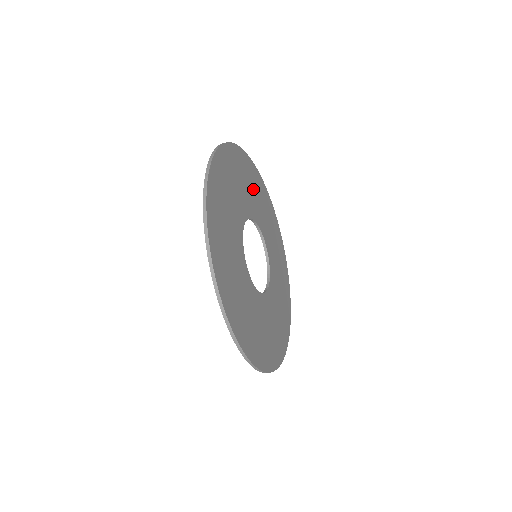
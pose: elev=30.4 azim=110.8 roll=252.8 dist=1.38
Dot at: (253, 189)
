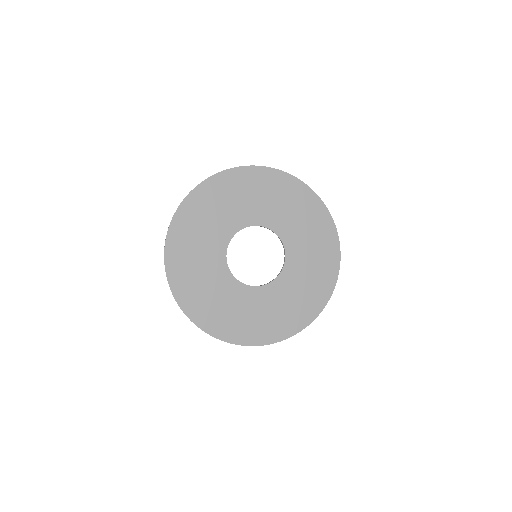
Dot at: (237, 198)
